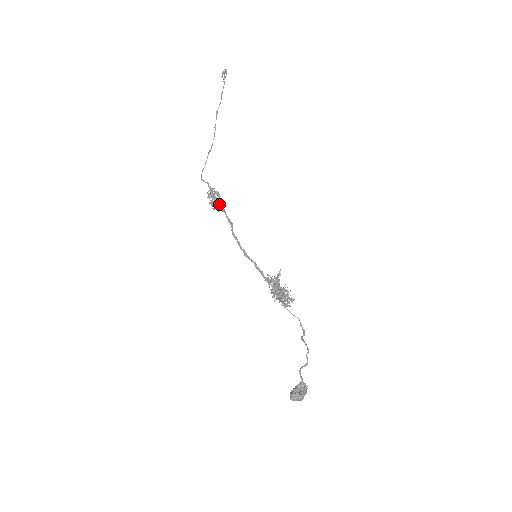
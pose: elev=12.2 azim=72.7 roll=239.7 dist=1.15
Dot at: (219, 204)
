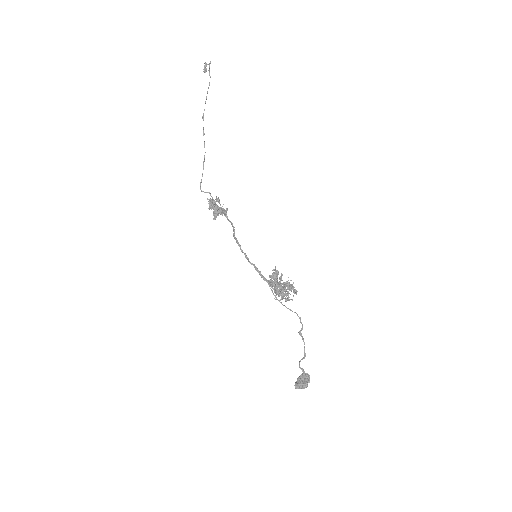
Dot at: (218, 213)
